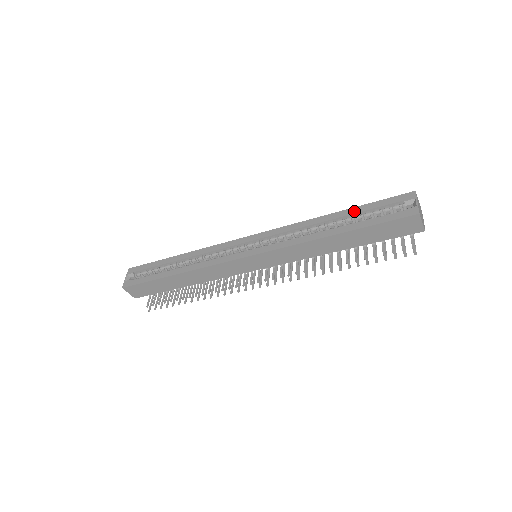
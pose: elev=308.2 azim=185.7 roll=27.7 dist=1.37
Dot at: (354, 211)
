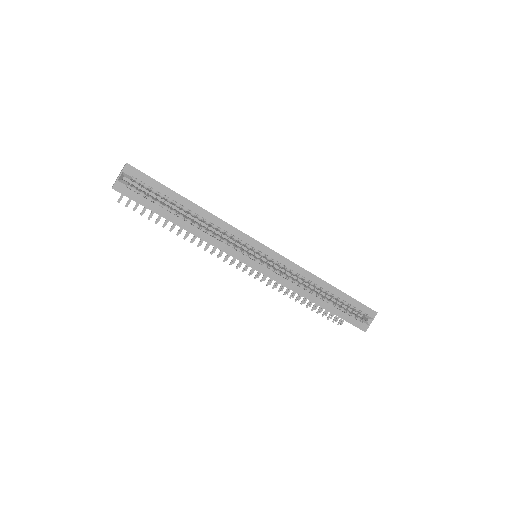
Dot at: (342, 296)
